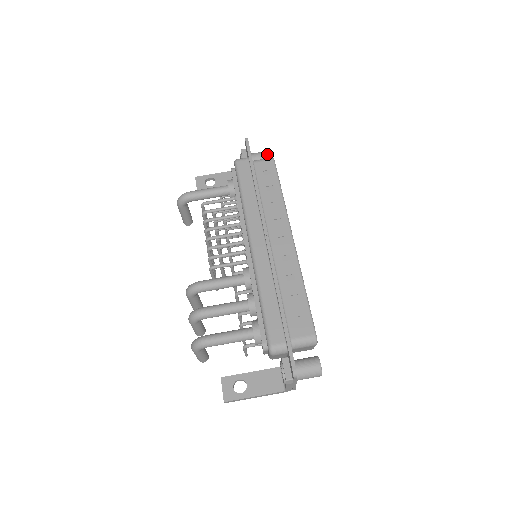
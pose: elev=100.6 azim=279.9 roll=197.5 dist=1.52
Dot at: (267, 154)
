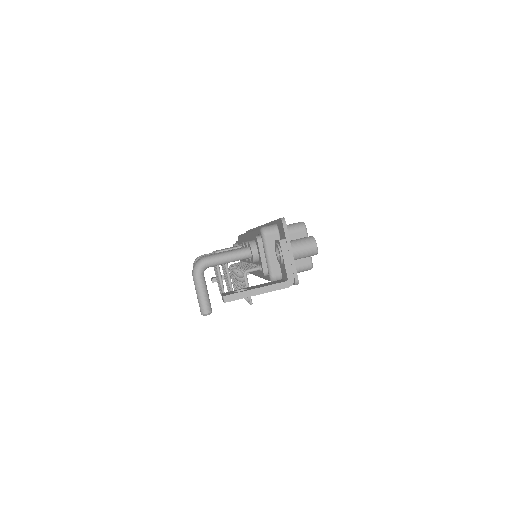
Dot at: occluded
